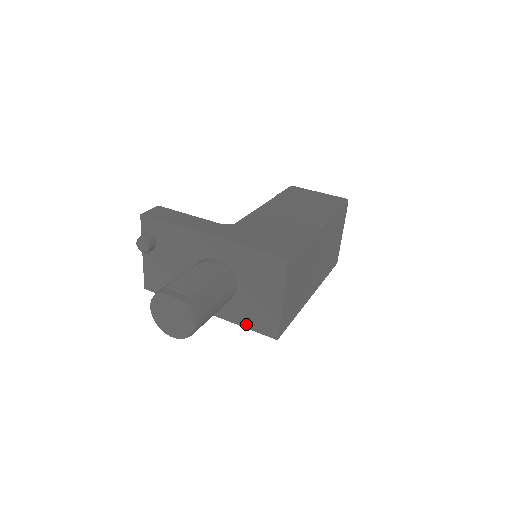
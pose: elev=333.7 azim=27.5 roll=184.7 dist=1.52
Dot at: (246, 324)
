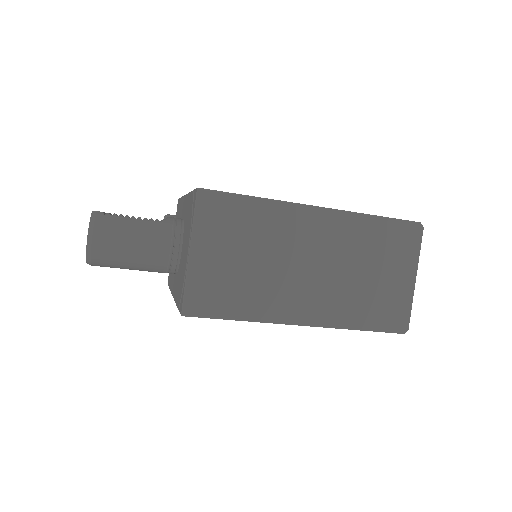
Dot at: (177, 299)
